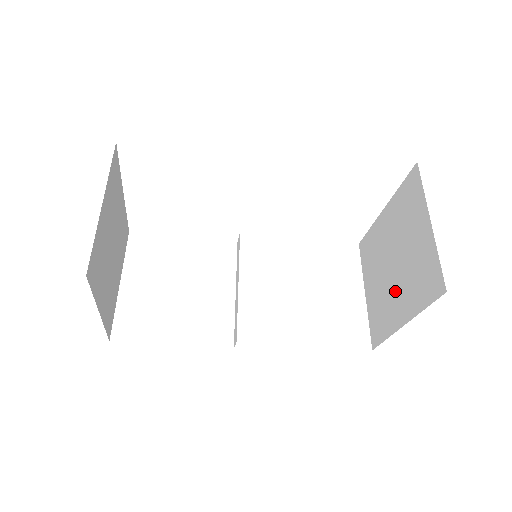
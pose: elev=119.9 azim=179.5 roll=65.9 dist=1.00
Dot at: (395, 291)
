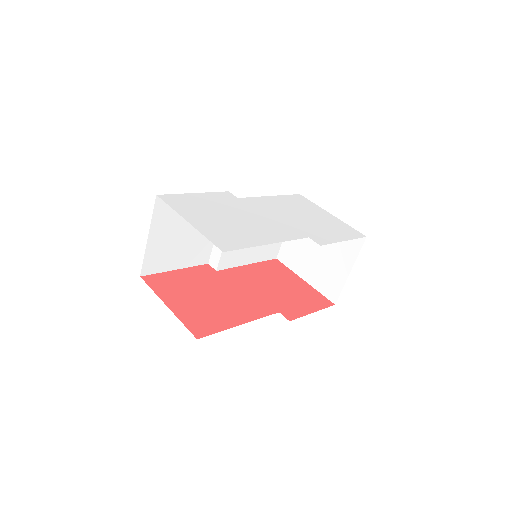
Dot at: (309, 261)
